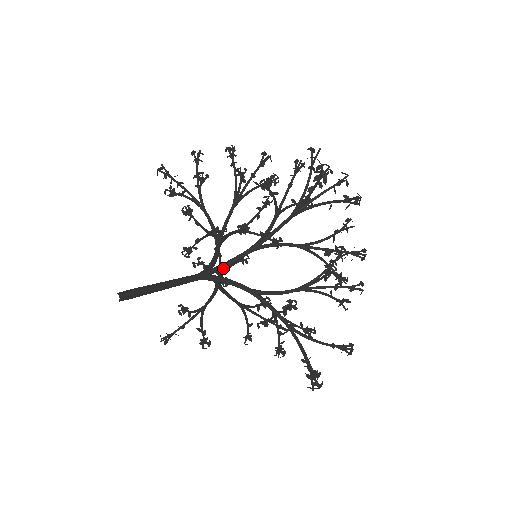
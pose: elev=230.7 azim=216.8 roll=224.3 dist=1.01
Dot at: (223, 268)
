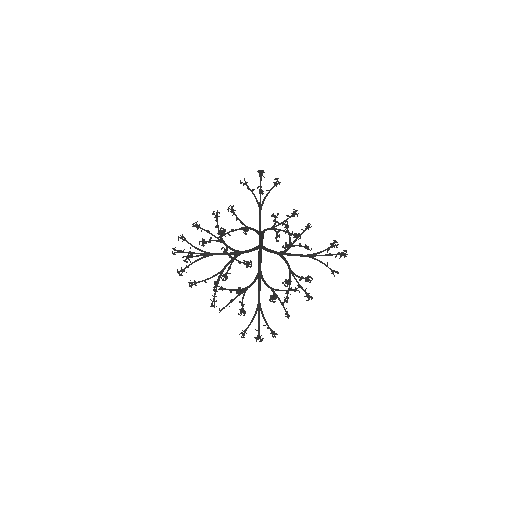
Dot at: occluded
